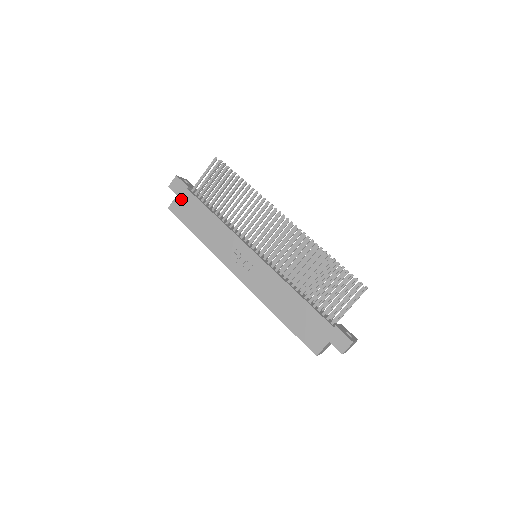
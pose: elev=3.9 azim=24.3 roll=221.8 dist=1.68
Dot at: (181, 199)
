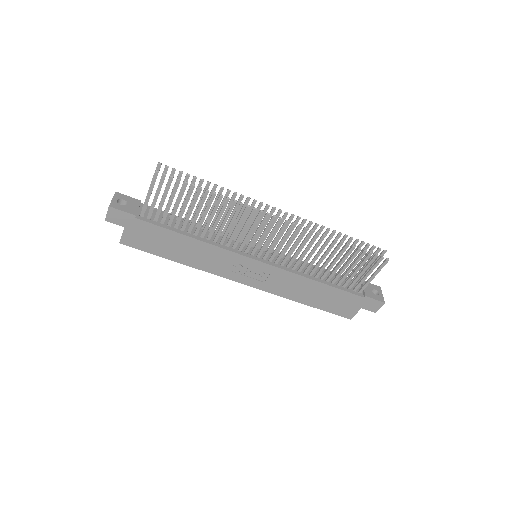
Dot at: (133, 231)
